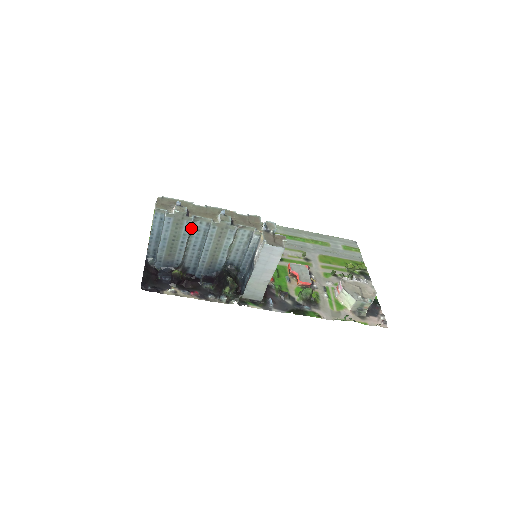
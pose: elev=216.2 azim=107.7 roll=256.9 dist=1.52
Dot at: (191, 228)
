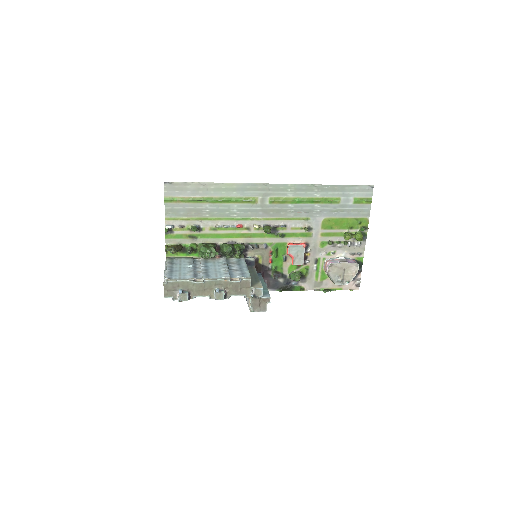
Dot at: occluded
